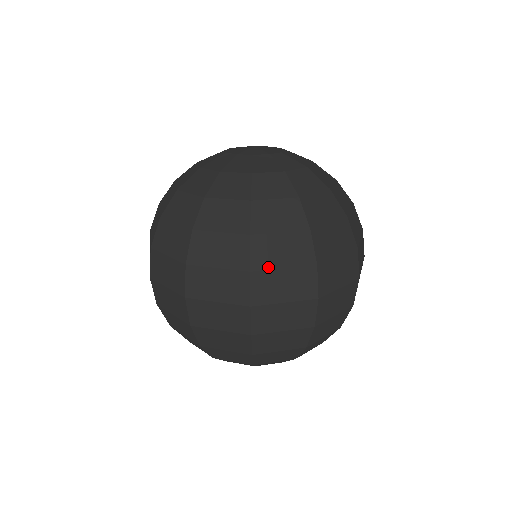
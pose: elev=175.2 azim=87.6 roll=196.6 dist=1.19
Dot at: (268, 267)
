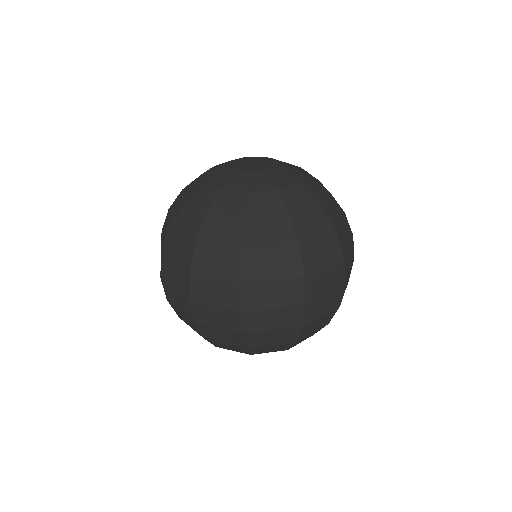
Dot at: (315, 269)
